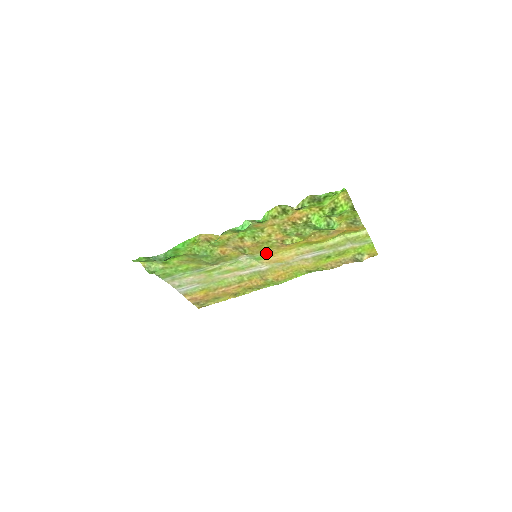
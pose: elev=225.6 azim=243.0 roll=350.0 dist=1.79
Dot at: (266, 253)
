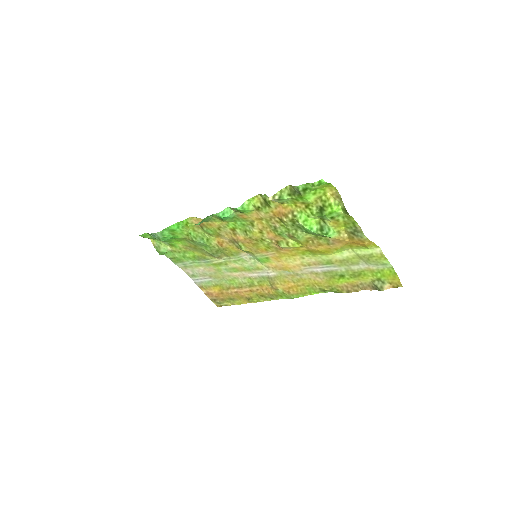
Dot at: (267, 255)
